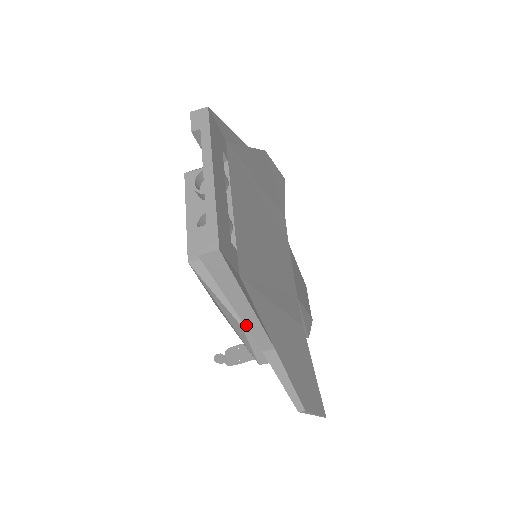
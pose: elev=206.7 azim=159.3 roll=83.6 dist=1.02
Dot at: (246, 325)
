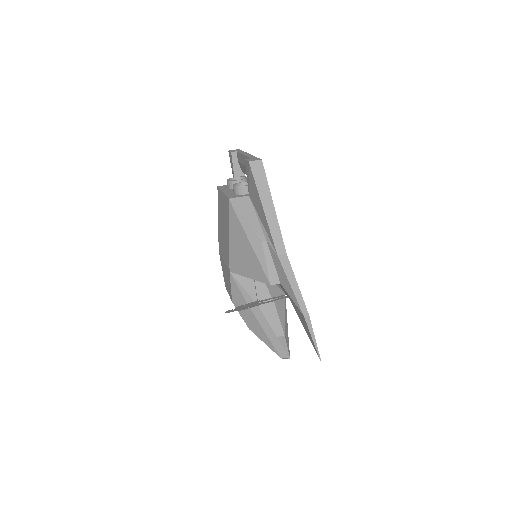
Dot at: (269, 226)
